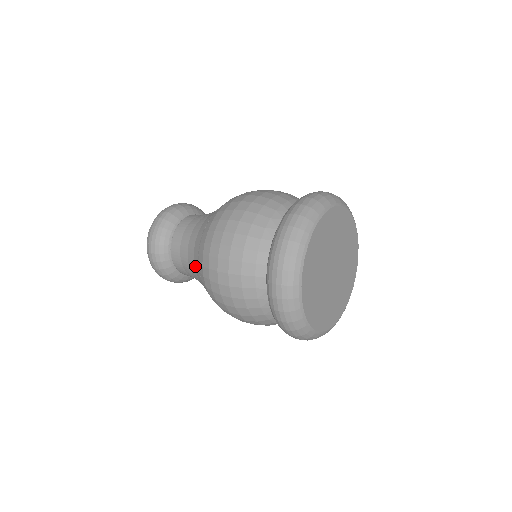
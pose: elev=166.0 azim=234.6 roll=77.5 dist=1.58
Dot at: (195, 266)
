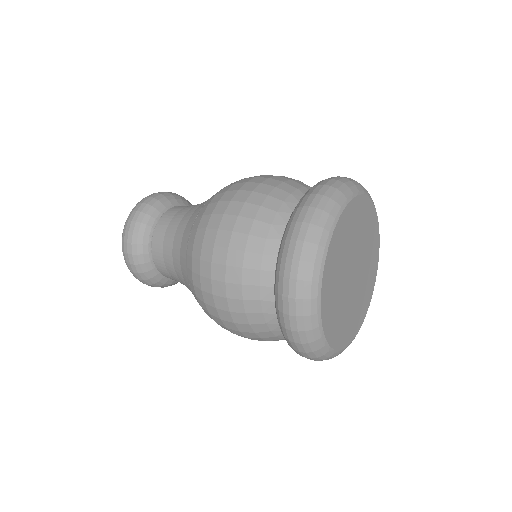
Dot at: (182, 270)
